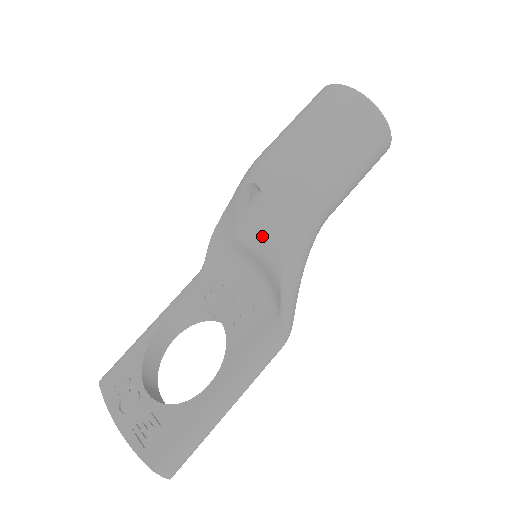
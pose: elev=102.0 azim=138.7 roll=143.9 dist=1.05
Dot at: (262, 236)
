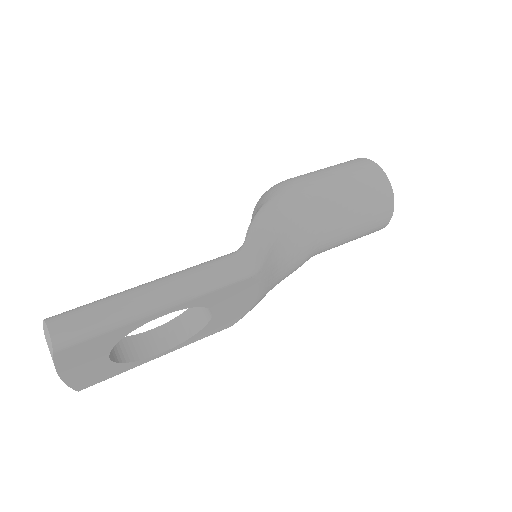
Dot at: (253, 213)
